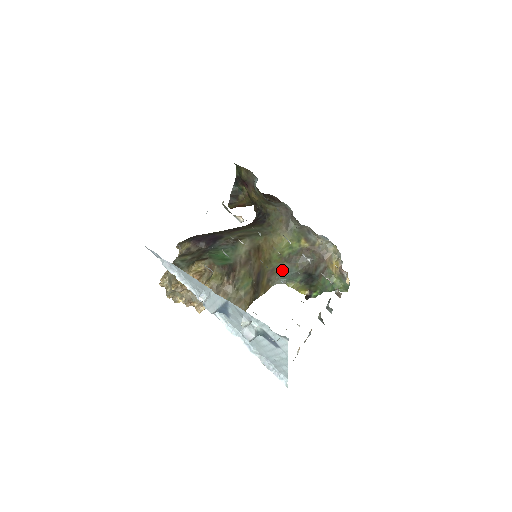
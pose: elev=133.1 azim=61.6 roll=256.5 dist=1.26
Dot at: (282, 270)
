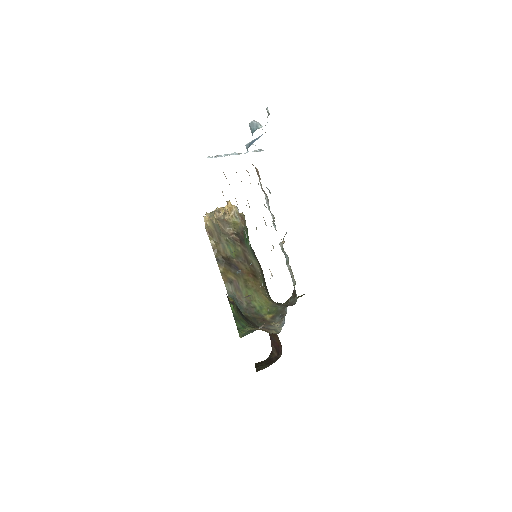
Dot at: (239, 301)
